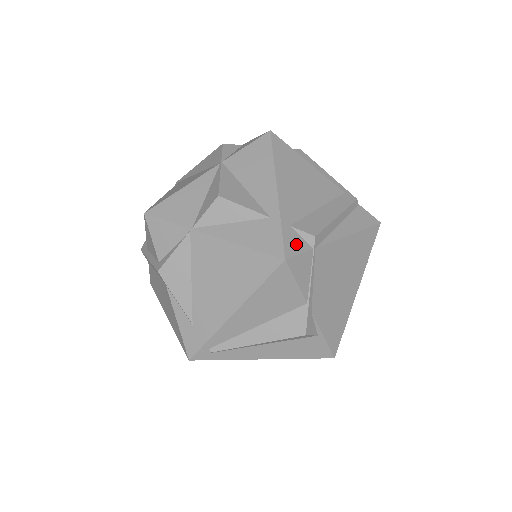
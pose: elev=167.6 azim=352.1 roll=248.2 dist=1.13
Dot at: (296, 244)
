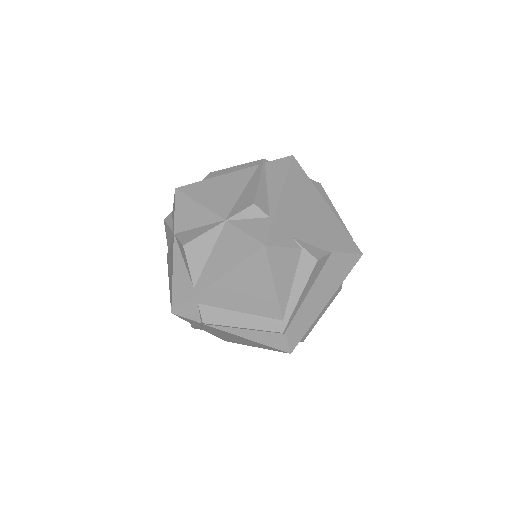
Dot at: (190, 313)
